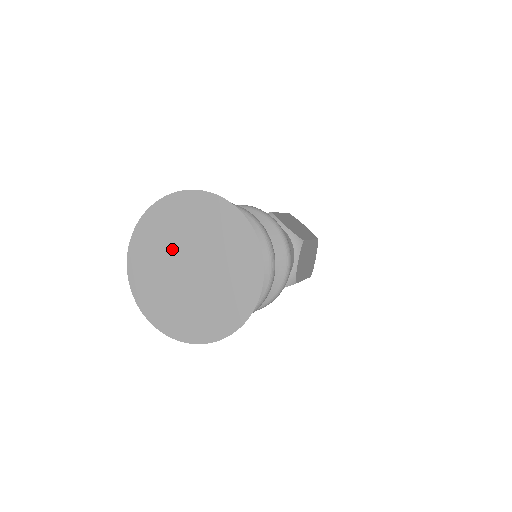
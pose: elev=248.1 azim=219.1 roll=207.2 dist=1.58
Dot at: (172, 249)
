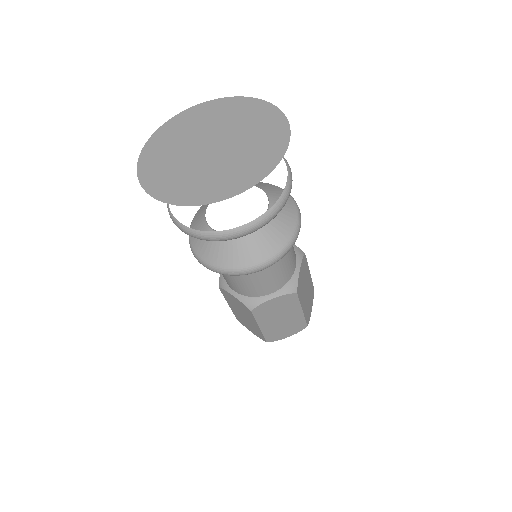
Dot at: (193, 137)
